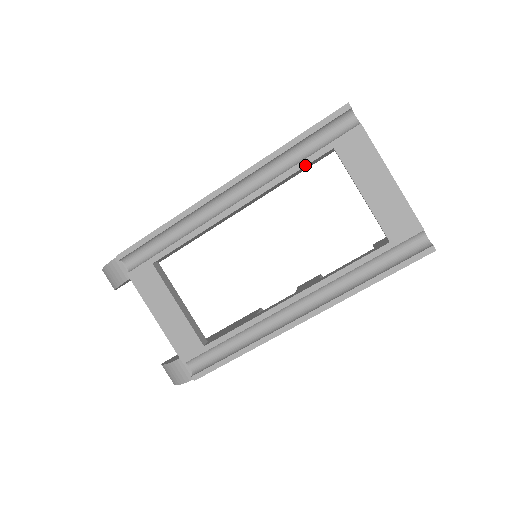
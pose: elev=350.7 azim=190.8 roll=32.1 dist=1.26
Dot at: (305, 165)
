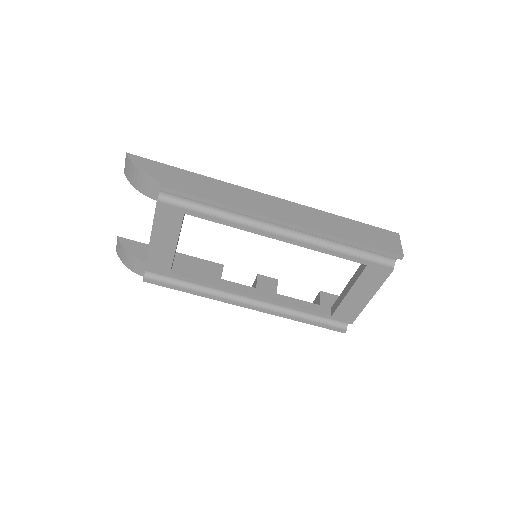
Dot at: (343, 258)
